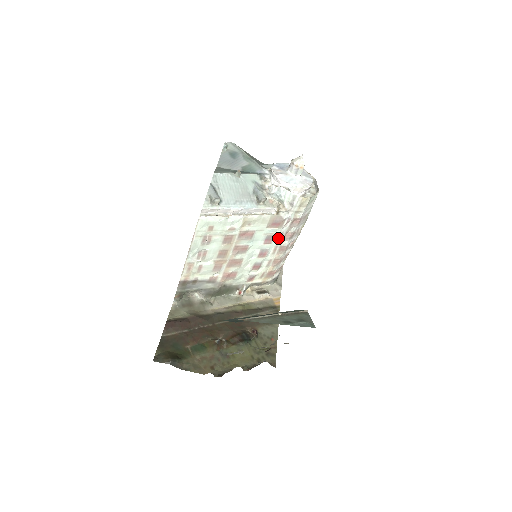
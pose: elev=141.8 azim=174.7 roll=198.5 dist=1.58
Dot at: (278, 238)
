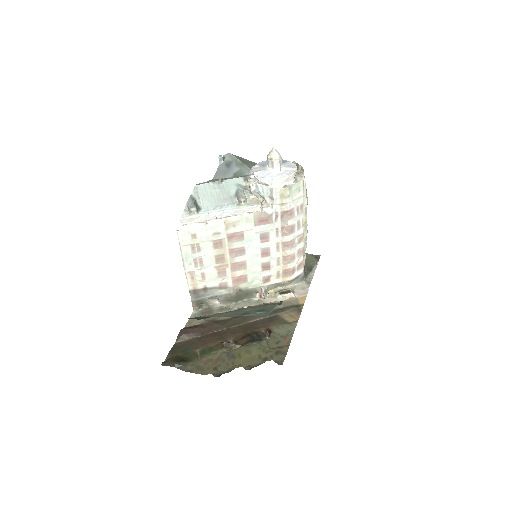
Dot at: (275, 234)
